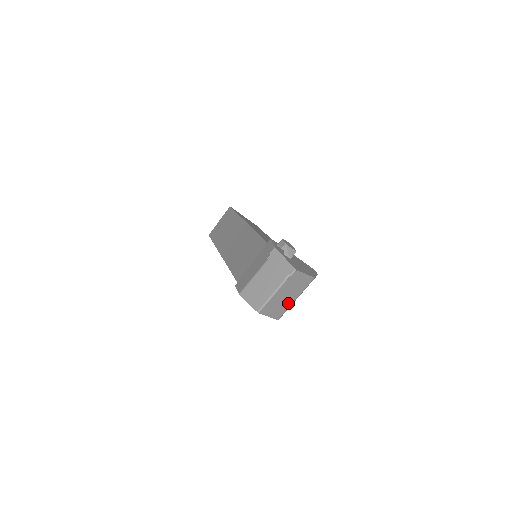
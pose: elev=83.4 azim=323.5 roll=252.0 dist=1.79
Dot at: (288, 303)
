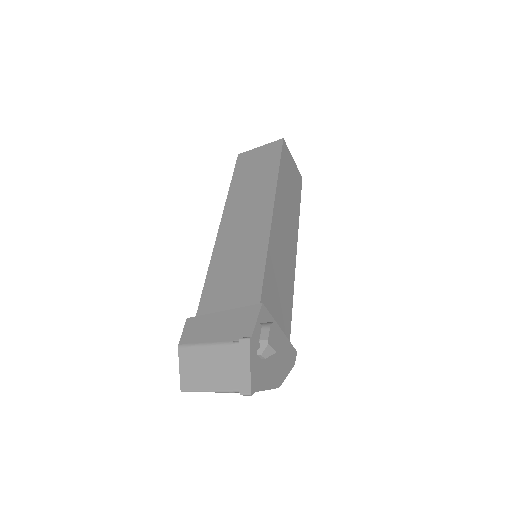
Dot at: occluded
